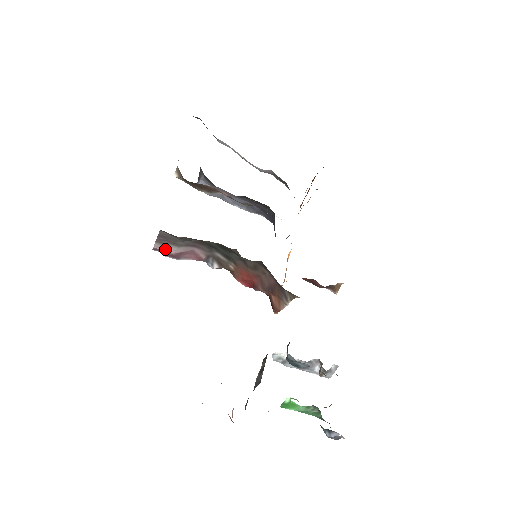
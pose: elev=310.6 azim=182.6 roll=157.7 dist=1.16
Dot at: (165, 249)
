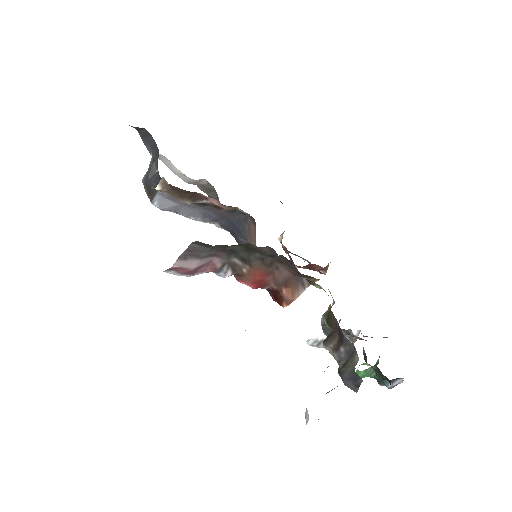
Dot at: (186, 265)
